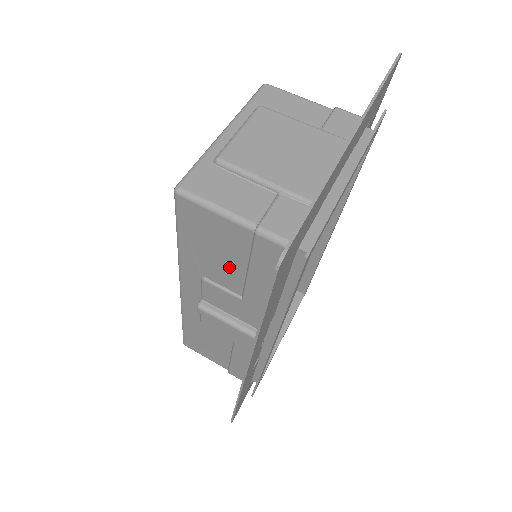
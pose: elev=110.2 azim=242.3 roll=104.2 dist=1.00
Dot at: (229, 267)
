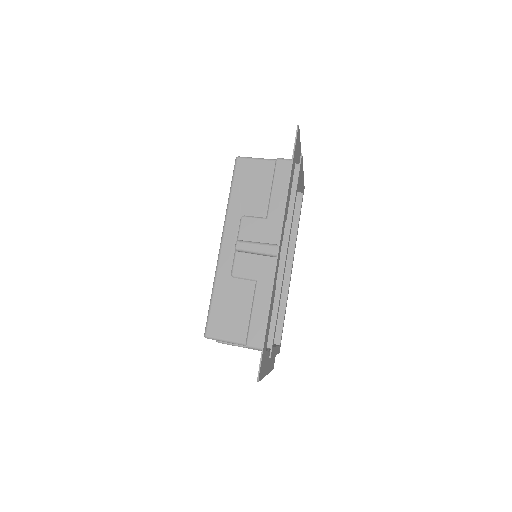
Dot at: (260, 195)
